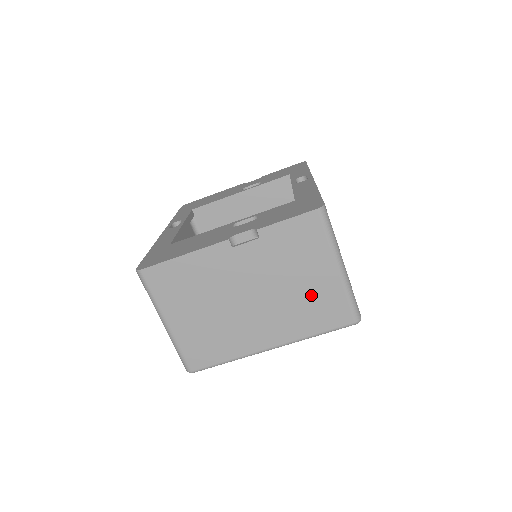
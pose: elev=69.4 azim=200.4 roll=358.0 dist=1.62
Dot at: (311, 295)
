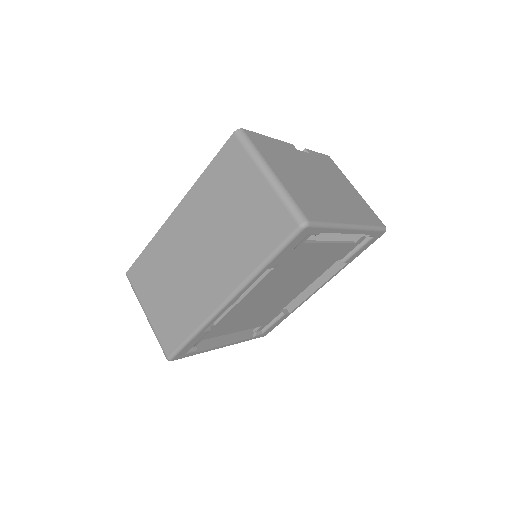
Dot at: (353, 198)
